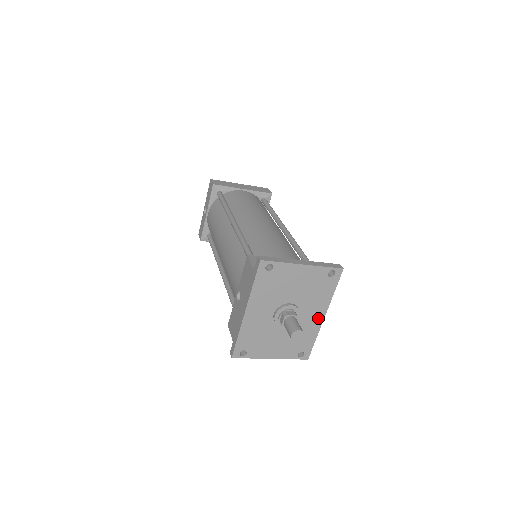
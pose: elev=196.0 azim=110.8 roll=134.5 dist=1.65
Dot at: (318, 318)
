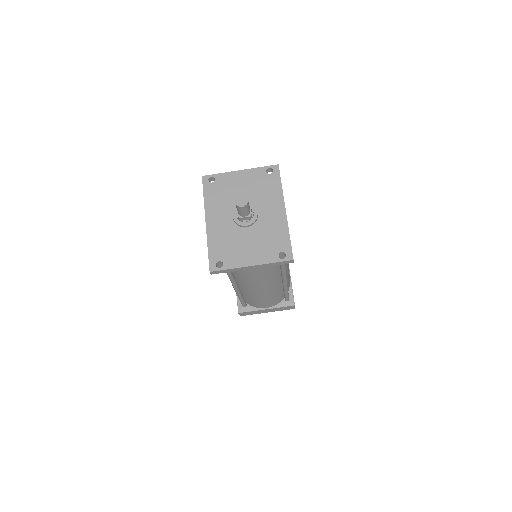
Dot at: (280, 213)
